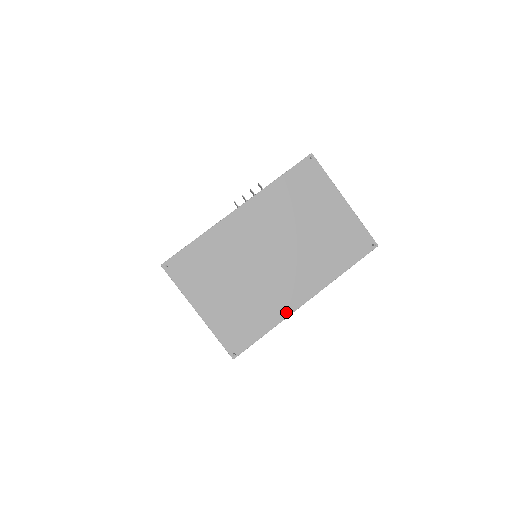
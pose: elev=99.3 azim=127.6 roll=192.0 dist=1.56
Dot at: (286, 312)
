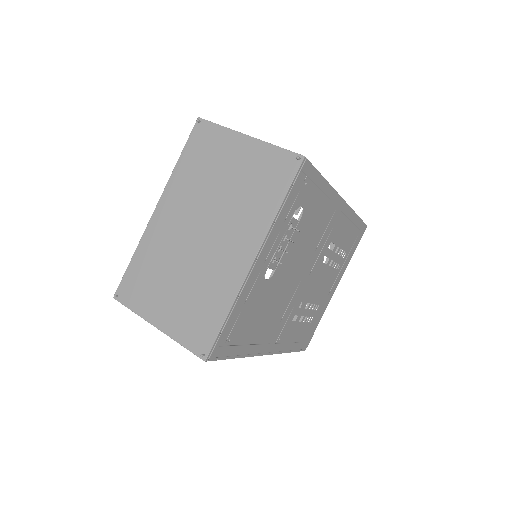
Dot at: (237, 283)
